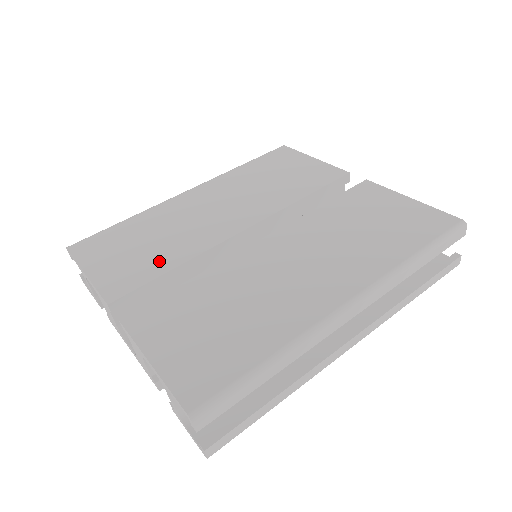
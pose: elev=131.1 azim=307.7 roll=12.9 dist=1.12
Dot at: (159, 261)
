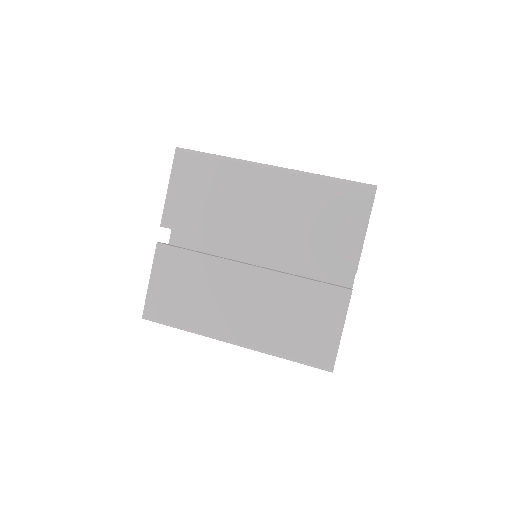
Dot at: (200, 222)
